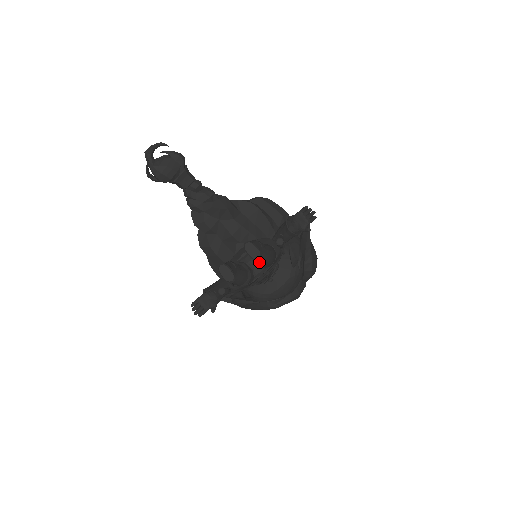
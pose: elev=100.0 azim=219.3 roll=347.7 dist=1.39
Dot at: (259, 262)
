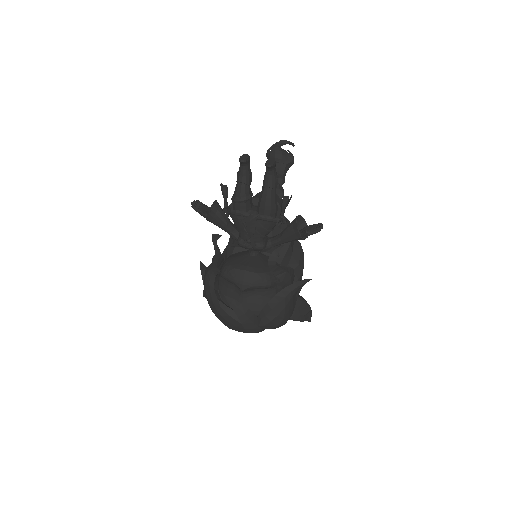
Dot at: (262, 193)
